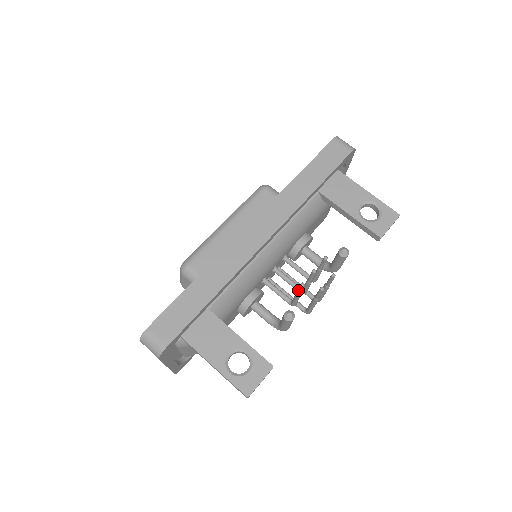
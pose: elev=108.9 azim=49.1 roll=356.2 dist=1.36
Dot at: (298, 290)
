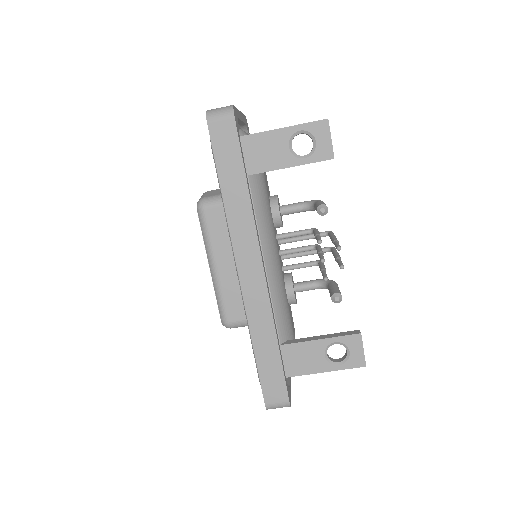
Dot at: occluded
